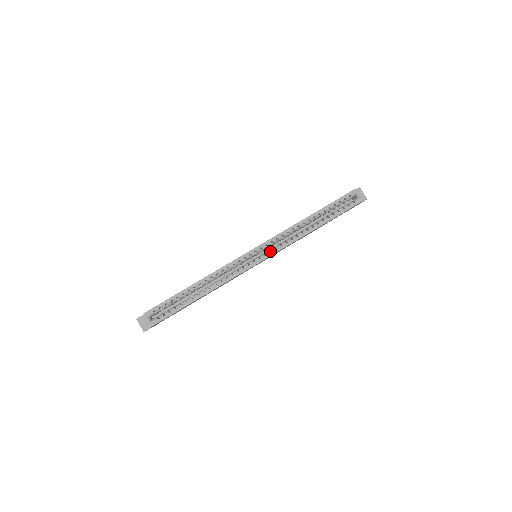
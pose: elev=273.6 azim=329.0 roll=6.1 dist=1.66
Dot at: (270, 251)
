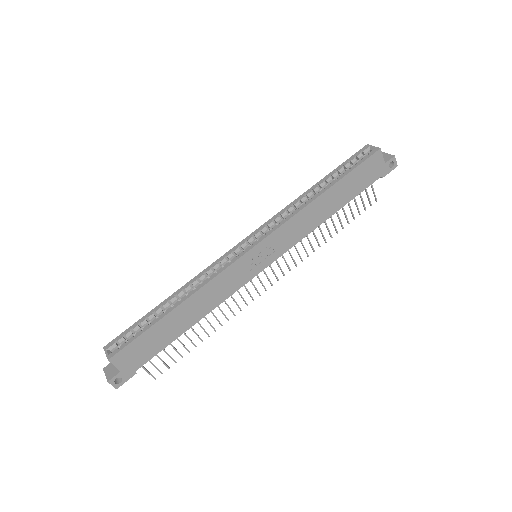
Dot at: occluded
